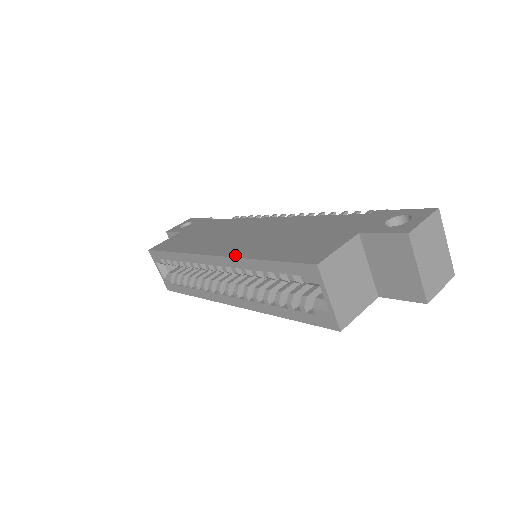
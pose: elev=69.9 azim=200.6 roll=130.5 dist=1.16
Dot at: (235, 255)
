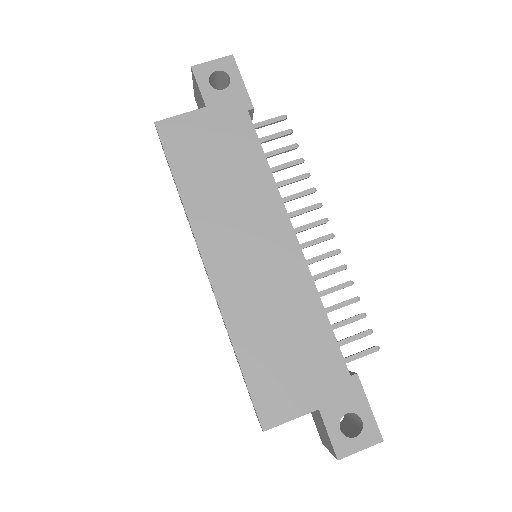
Dot at: (224, 309)
